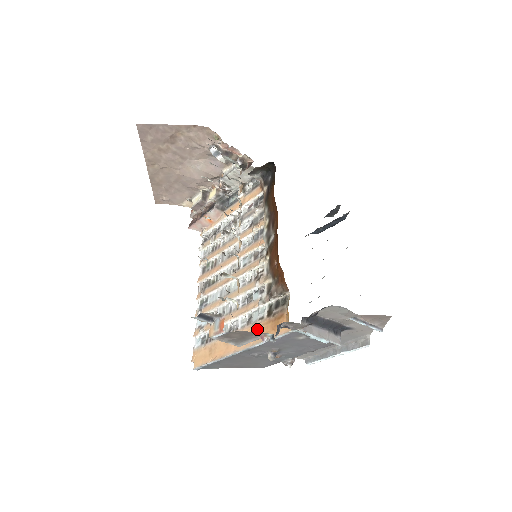
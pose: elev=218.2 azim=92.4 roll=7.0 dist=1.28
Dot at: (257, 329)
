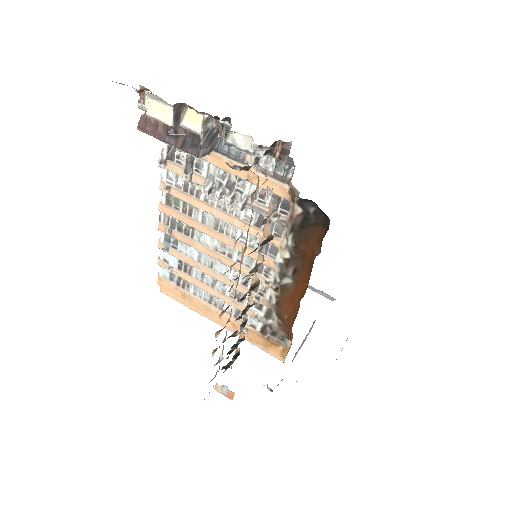
Dot at: (246, 331)
